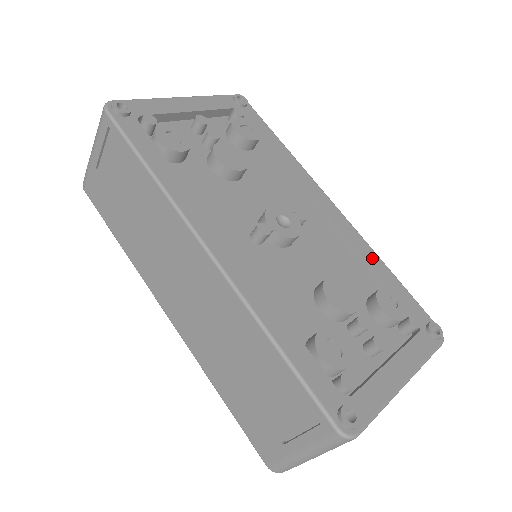
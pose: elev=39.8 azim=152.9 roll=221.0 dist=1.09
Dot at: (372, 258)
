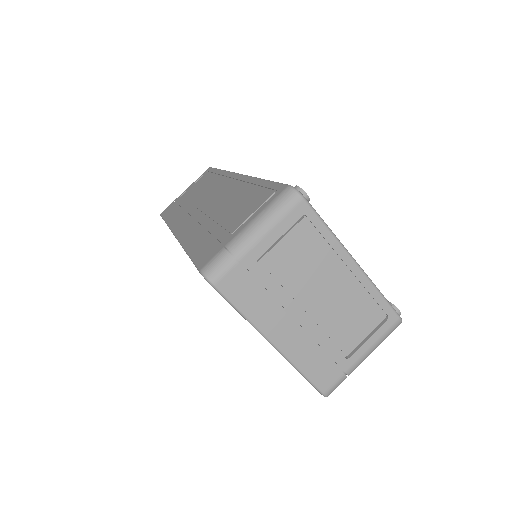
Dot at: occluded
